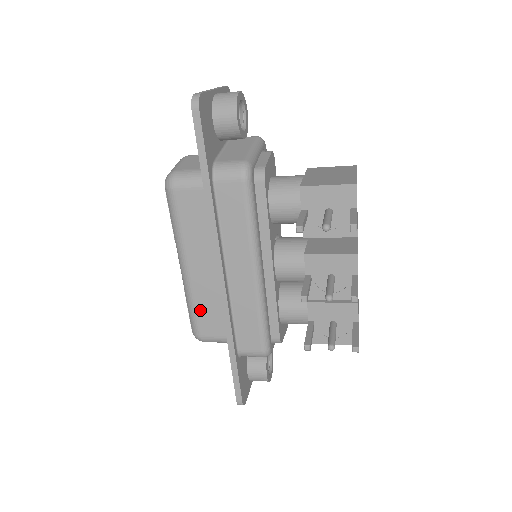
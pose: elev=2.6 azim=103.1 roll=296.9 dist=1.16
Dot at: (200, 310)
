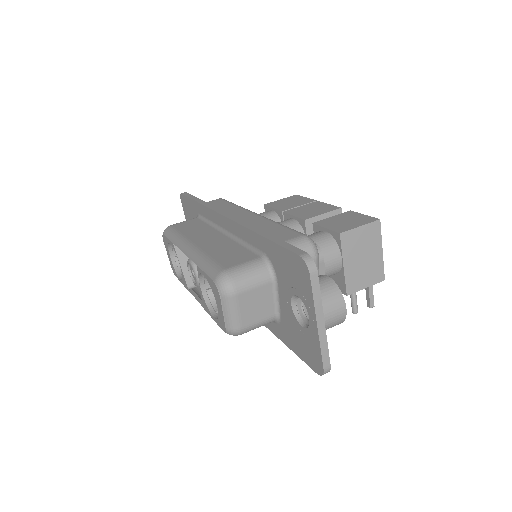
Dot at: occluded
